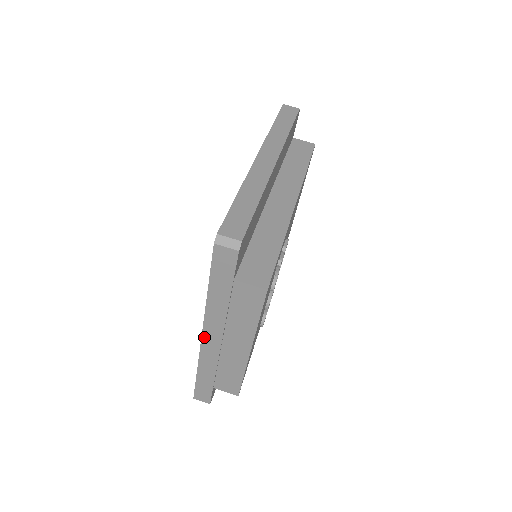
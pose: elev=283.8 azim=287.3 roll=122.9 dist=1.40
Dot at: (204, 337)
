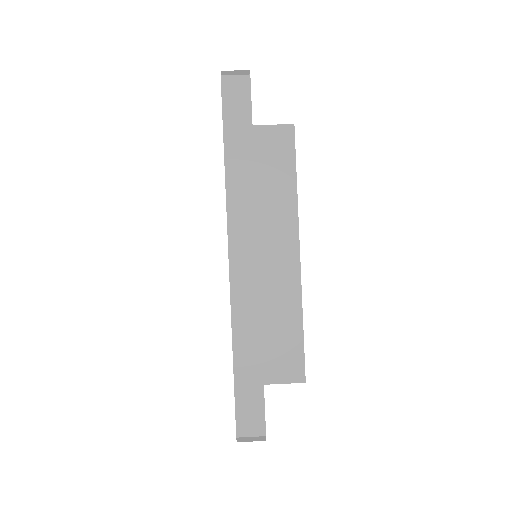
Dot at: (232, 255)
